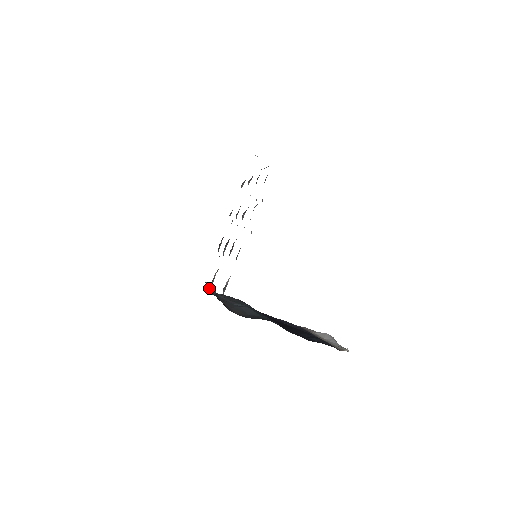
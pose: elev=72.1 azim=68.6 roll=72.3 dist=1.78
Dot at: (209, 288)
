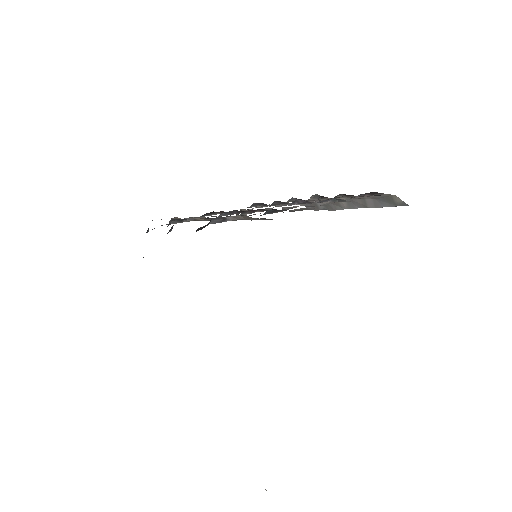
Dot at: occluded
